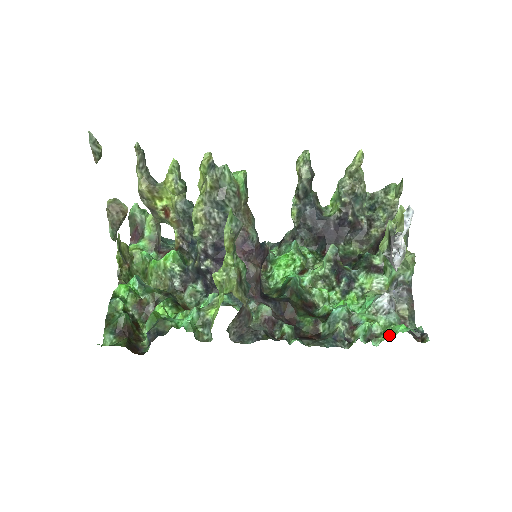
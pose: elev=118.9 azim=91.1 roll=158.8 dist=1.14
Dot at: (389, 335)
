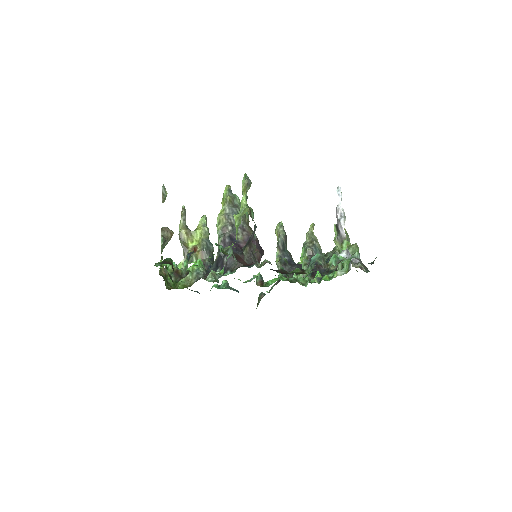
Dot at: occluded
